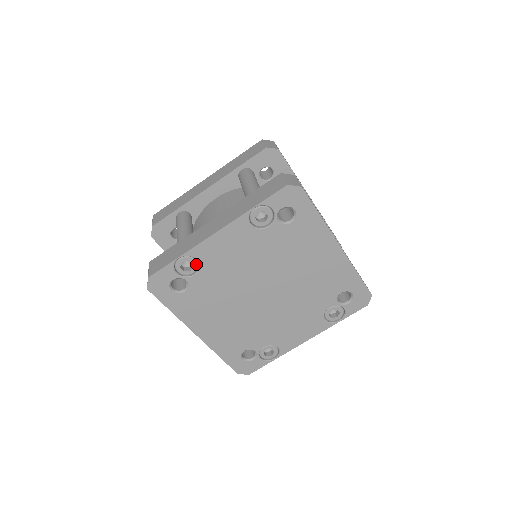
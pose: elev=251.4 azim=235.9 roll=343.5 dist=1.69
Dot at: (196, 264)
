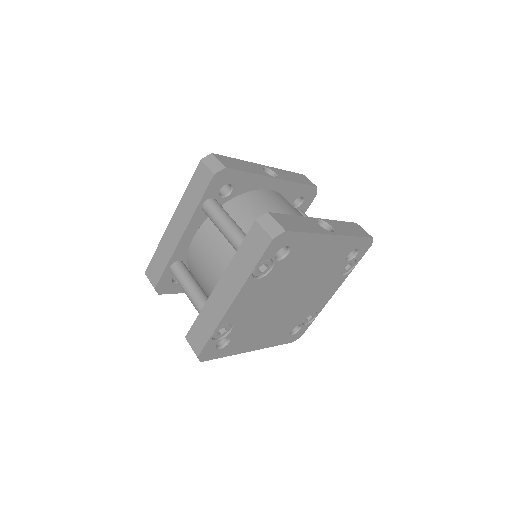
Dot at: (228, 325)
